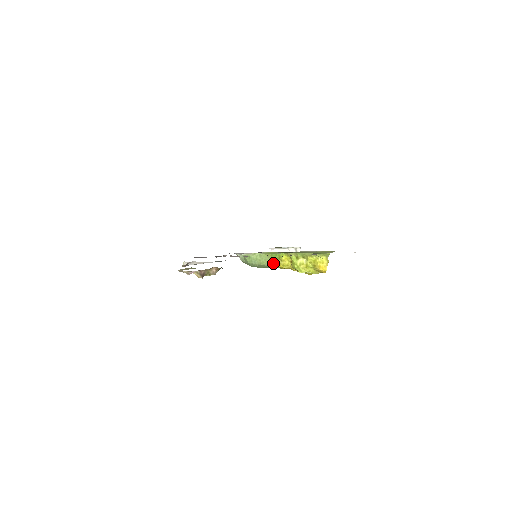
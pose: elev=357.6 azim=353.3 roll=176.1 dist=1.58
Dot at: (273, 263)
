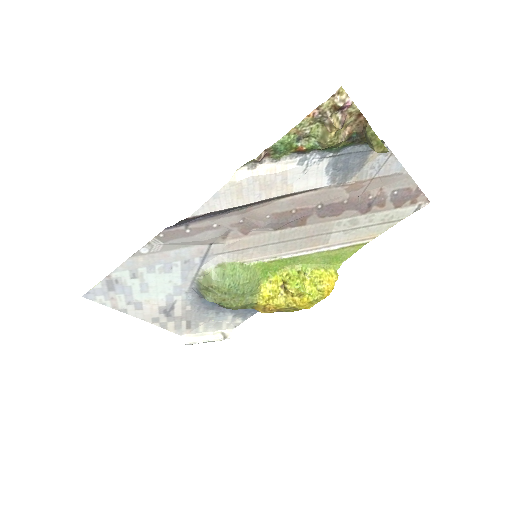
Dot at: (257, 287)
